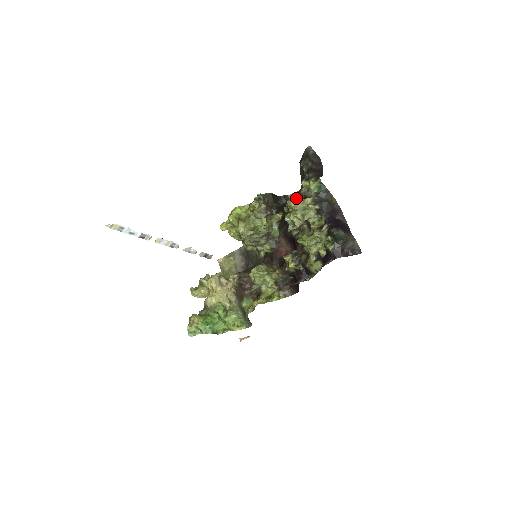
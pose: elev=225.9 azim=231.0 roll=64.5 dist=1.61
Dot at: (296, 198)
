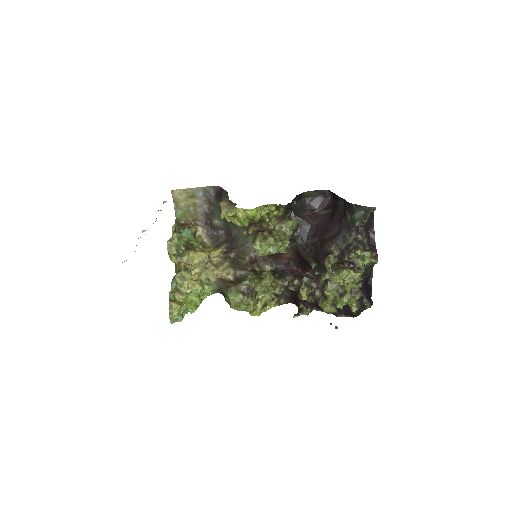
Dot at: (348, 270)
